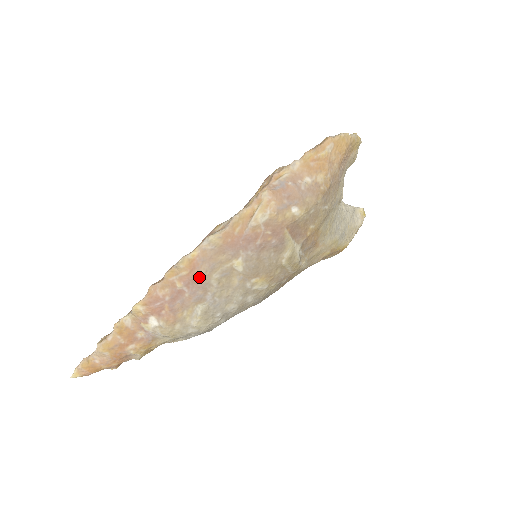
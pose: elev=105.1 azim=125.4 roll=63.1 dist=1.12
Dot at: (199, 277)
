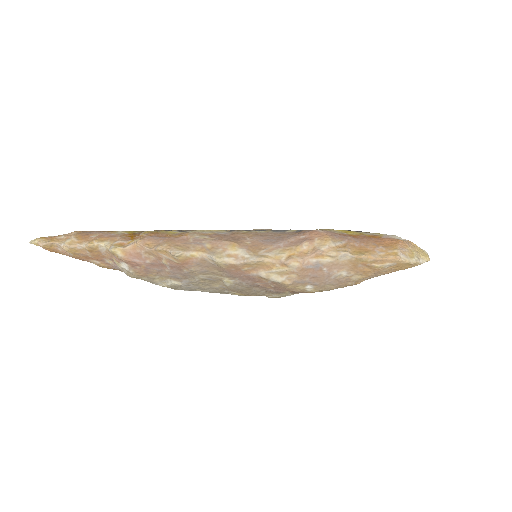
Dot at: (186, 269)
